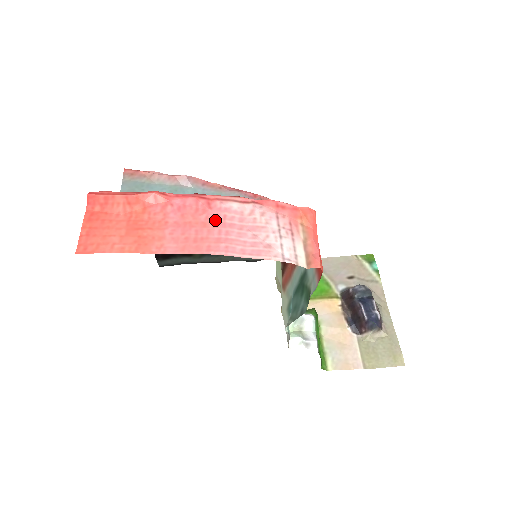
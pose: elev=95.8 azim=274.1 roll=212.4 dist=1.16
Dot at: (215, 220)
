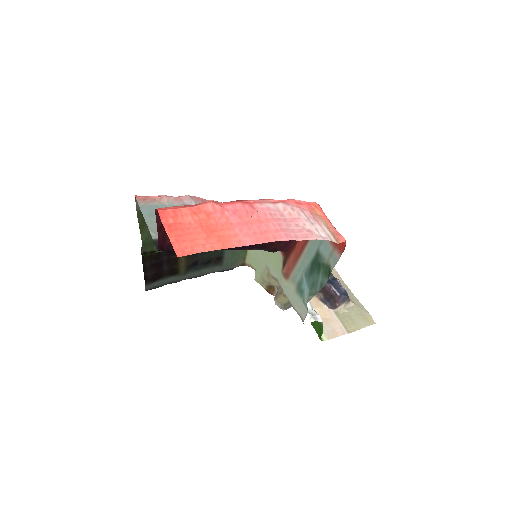
Dot at: (265, 217)
